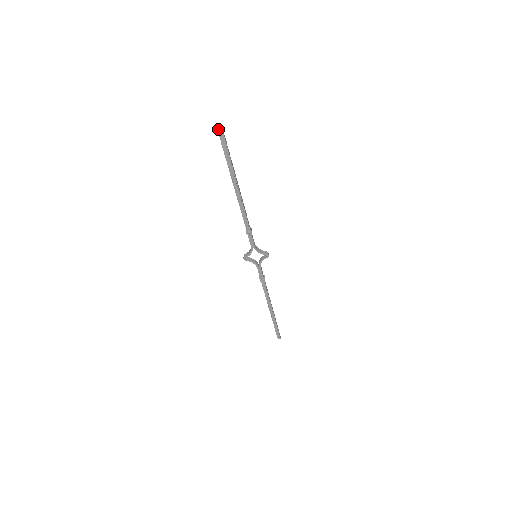
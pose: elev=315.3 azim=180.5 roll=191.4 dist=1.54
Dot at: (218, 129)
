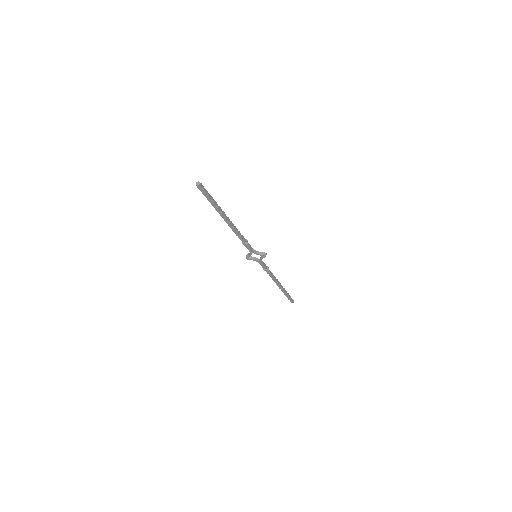
Dot at: (196, 185)
